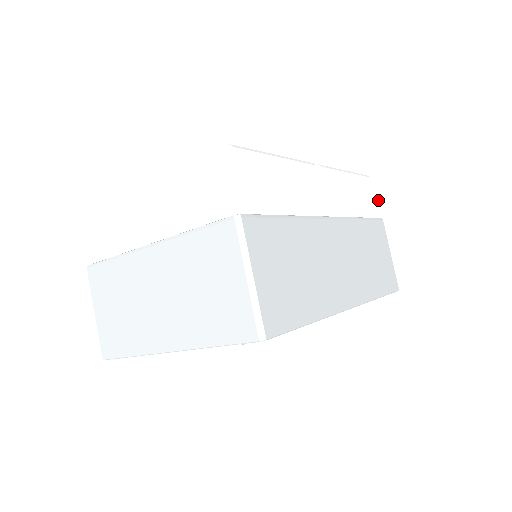
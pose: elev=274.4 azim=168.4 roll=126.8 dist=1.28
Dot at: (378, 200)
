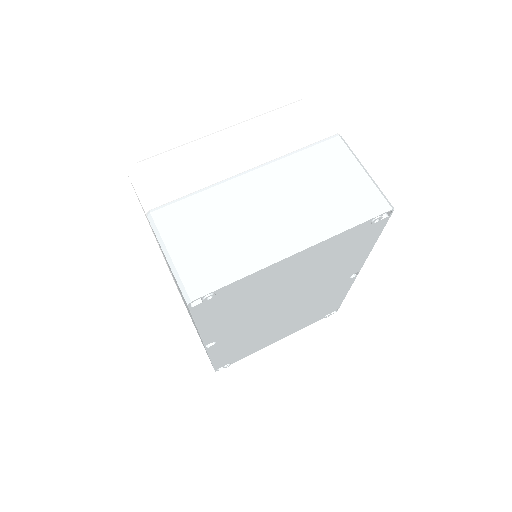
Dot at: occluded
